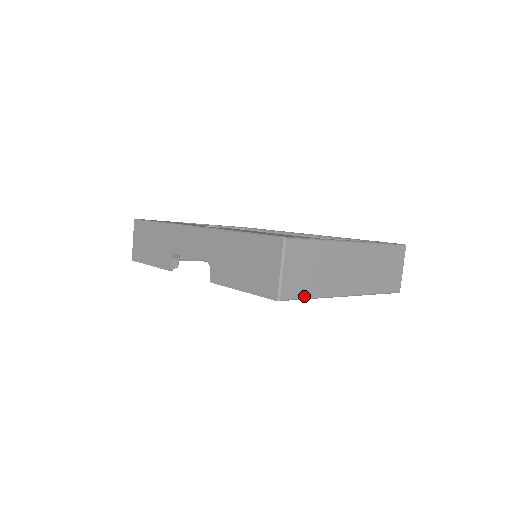
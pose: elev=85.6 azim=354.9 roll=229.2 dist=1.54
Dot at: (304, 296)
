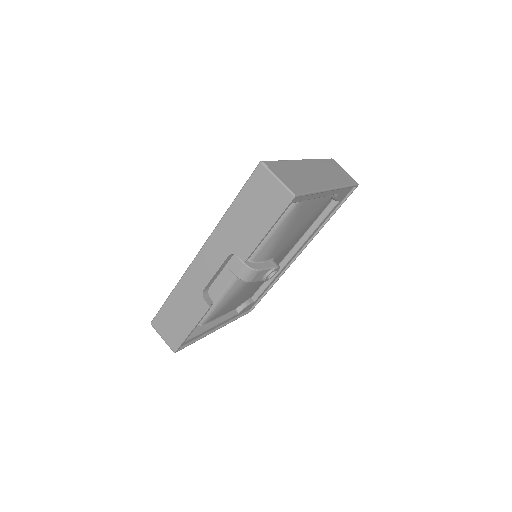
Dot at: (307, 191)
